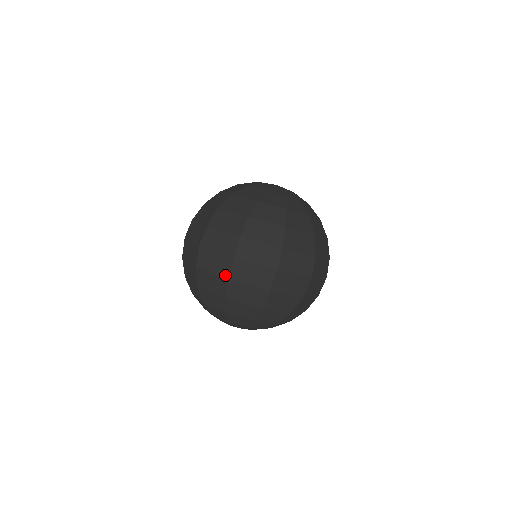
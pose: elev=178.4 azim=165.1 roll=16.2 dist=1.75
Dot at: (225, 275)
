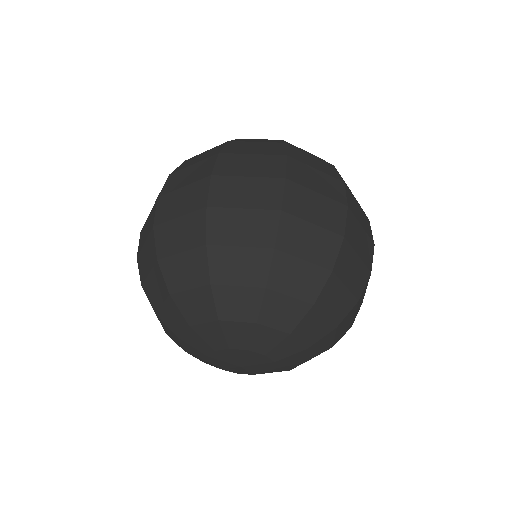
Dot at: (200, 205)
